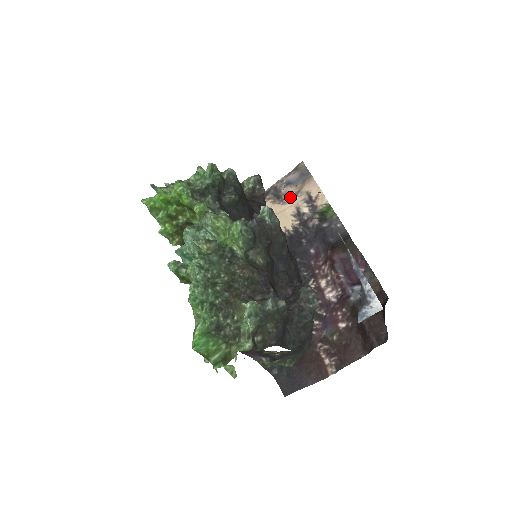
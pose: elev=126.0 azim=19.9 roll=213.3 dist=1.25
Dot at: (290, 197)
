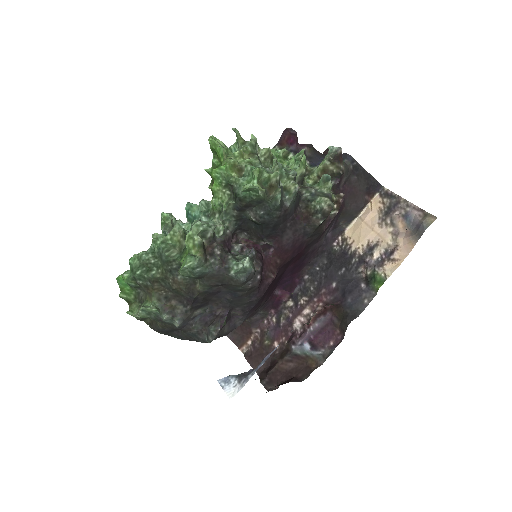
Dot at: (389, 227)
